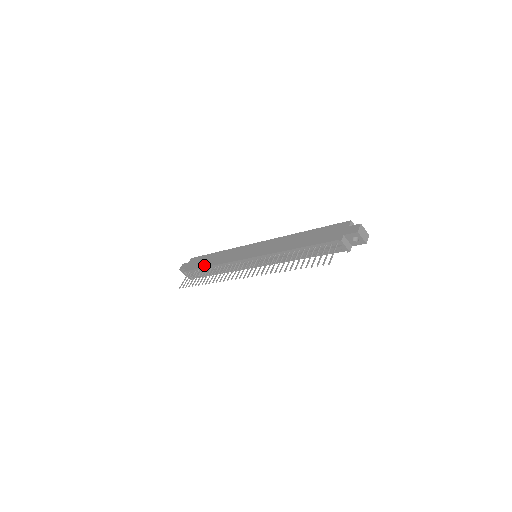
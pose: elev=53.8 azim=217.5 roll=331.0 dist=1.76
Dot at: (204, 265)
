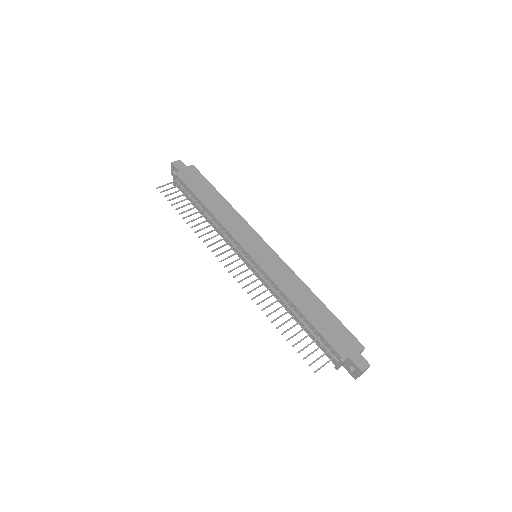
Dot at: (201, 197)
